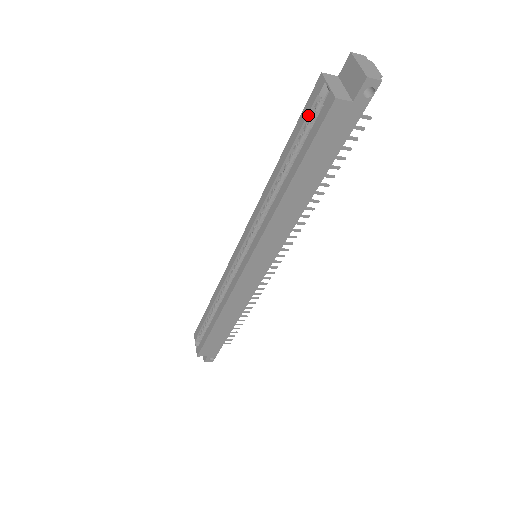
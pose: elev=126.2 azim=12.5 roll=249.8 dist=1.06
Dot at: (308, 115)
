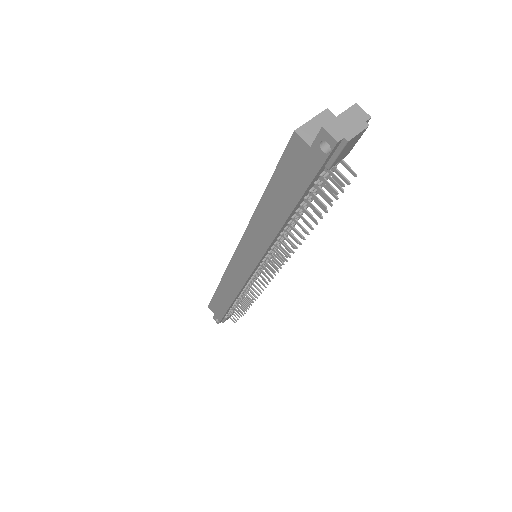
Dot at: occluded
